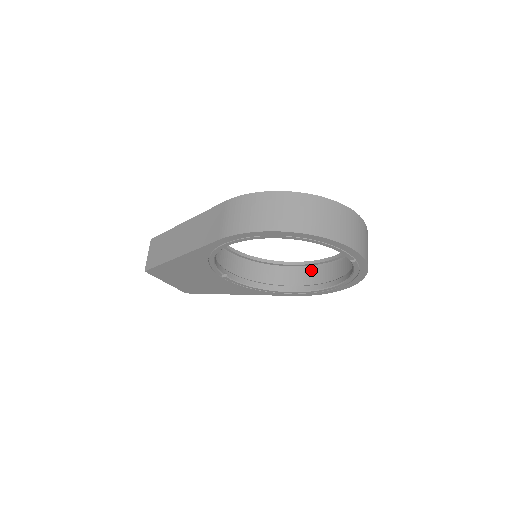
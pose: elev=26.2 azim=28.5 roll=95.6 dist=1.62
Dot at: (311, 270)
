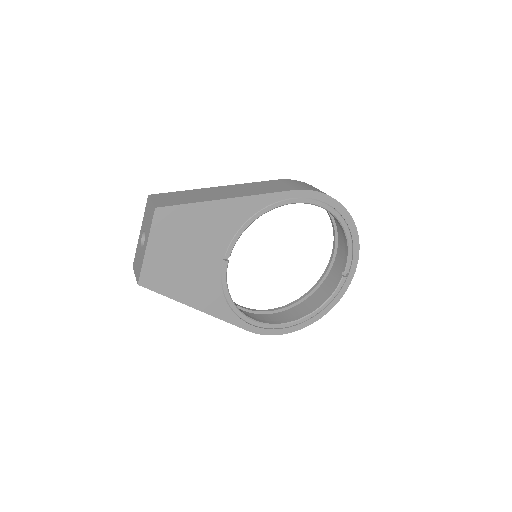
Dot at: (259, 315)
